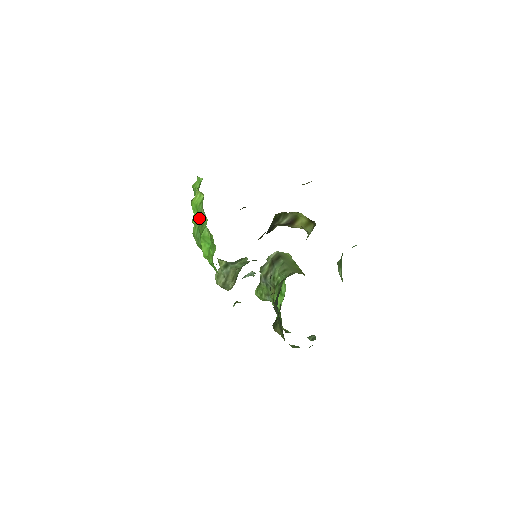
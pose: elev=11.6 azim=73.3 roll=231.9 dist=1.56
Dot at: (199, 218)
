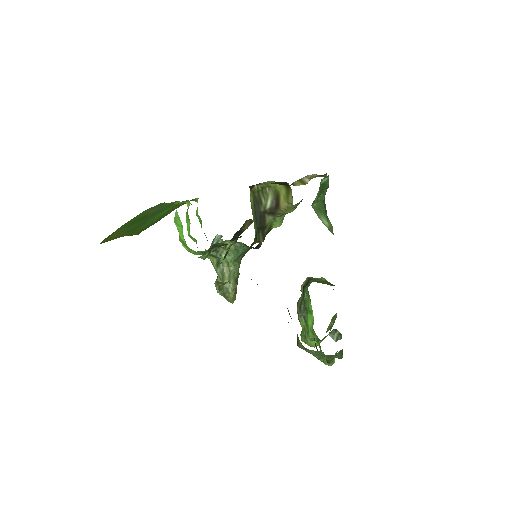
Dot at: occluded
